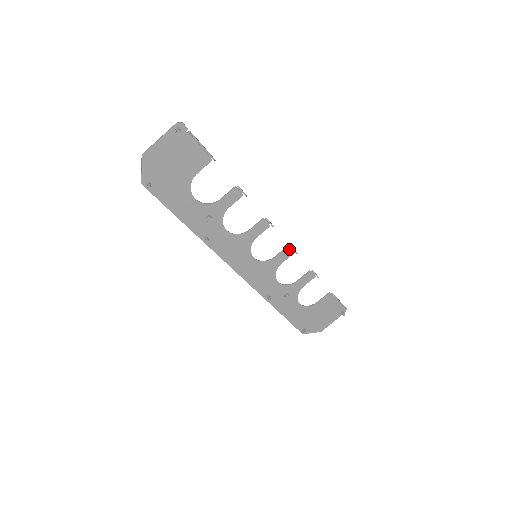
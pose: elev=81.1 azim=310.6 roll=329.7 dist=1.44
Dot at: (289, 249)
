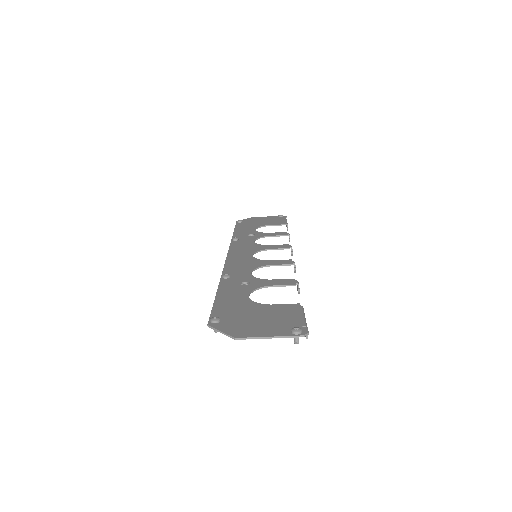
Dot at: (288, 248)
